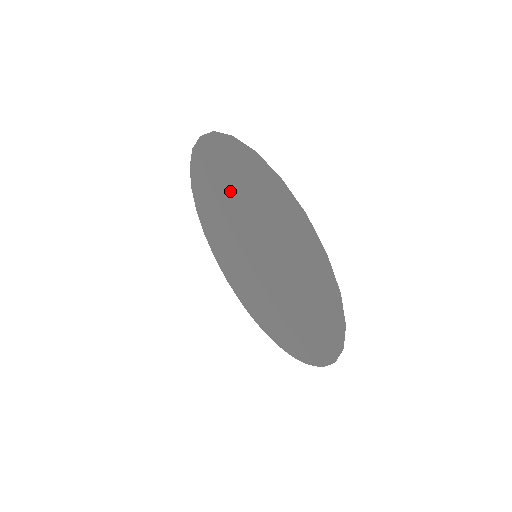
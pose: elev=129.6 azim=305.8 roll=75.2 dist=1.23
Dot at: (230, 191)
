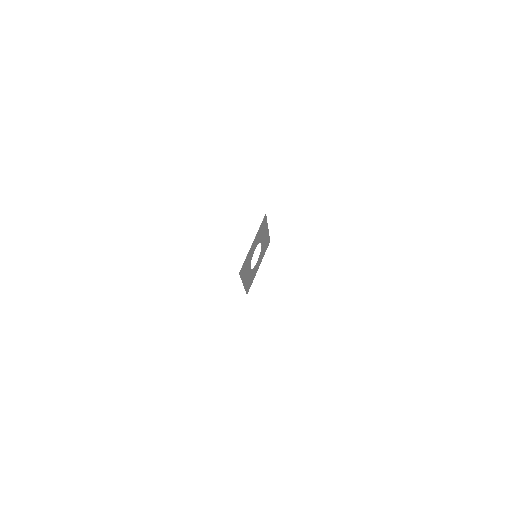
Dot at: occluded
